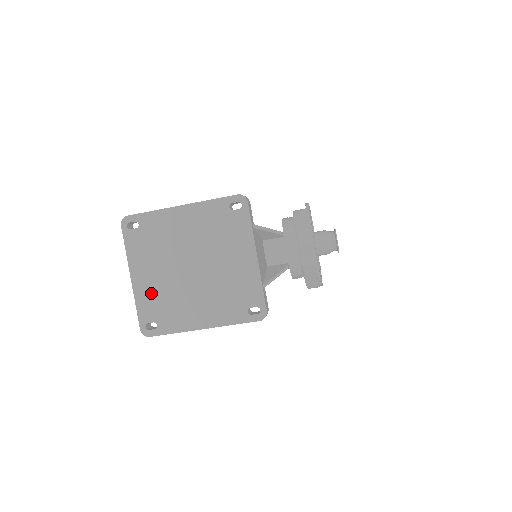
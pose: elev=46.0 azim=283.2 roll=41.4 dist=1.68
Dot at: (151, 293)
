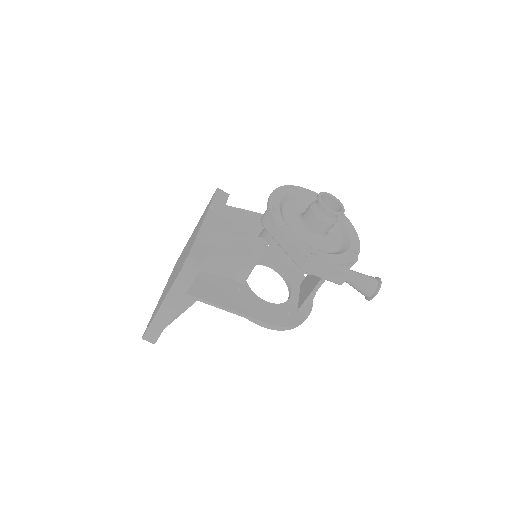
Dot at: occluded
